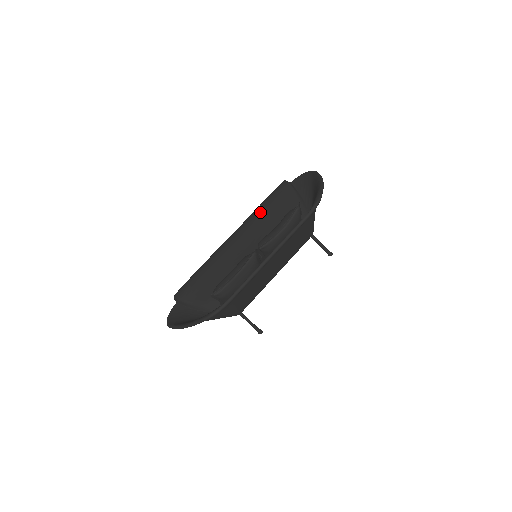
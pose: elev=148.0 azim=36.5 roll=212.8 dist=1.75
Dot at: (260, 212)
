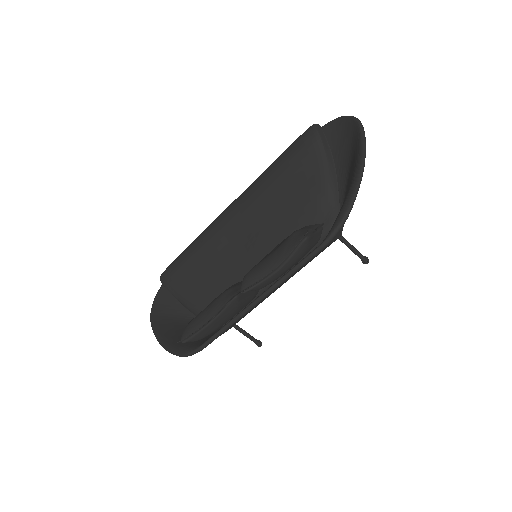
Dot at: (270, 180)
